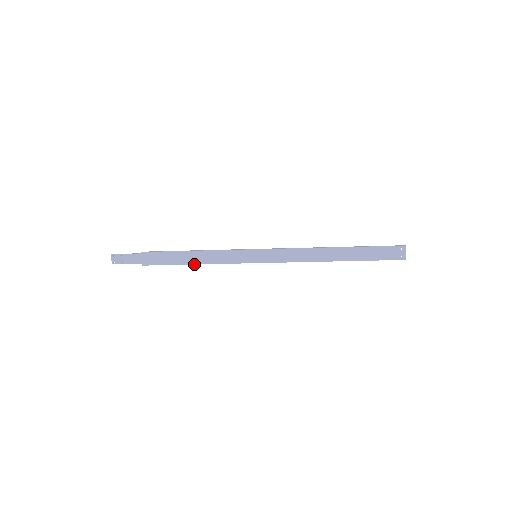
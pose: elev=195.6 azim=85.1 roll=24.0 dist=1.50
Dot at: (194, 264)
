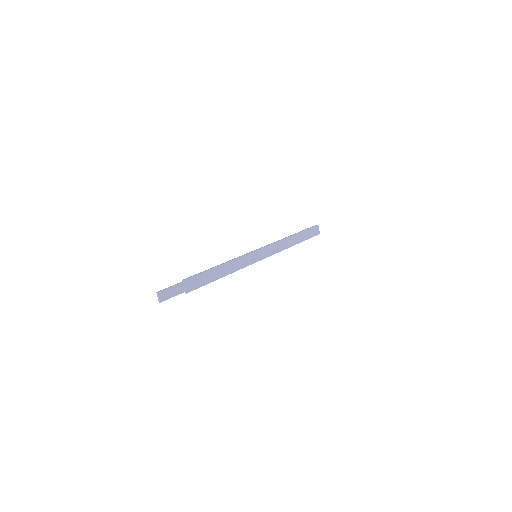
Dot at: occluded
